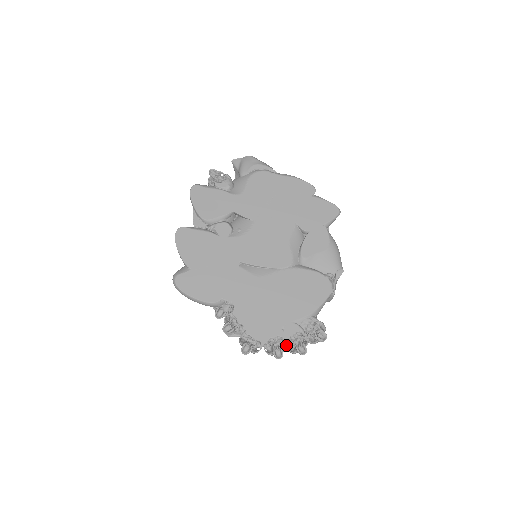
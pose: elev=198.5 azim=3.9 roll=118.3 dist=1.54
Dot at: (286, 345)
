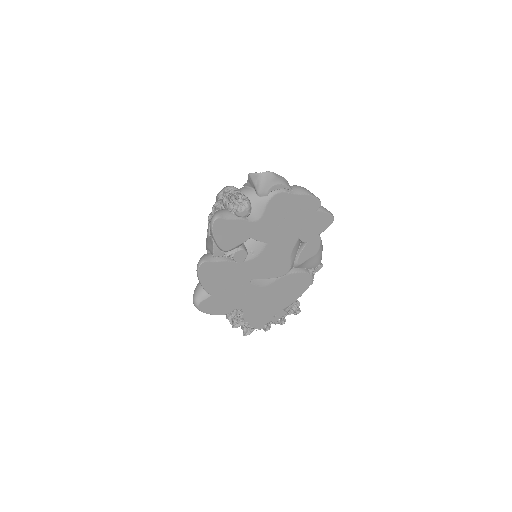
Dot at: (273, 322)
